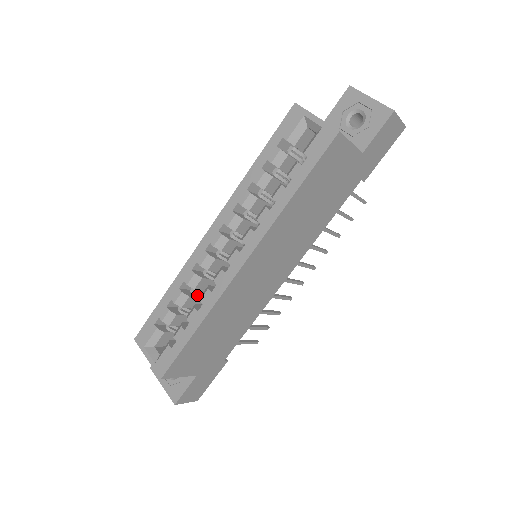
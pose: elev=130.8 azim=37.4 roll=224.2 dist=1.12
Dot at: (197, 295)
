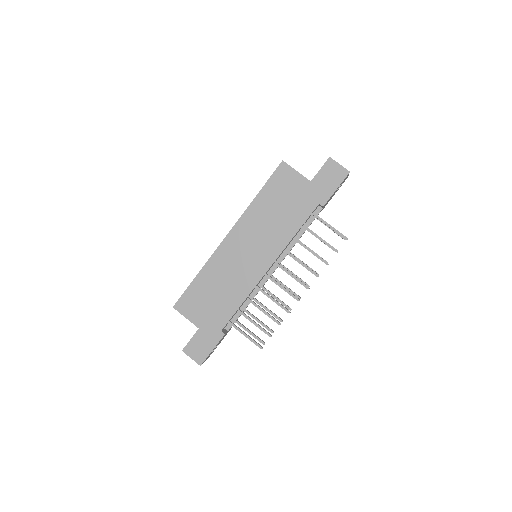
Dot at: occluded
